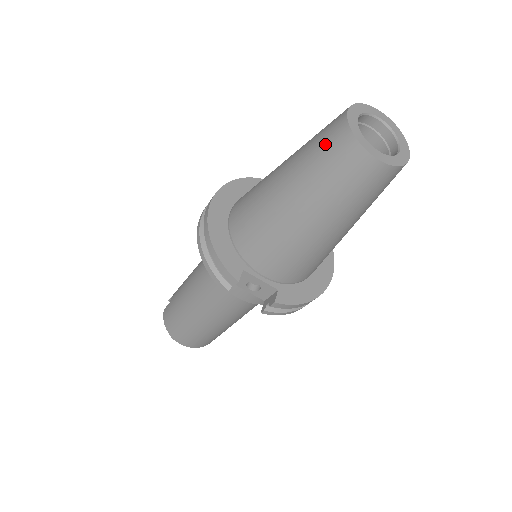
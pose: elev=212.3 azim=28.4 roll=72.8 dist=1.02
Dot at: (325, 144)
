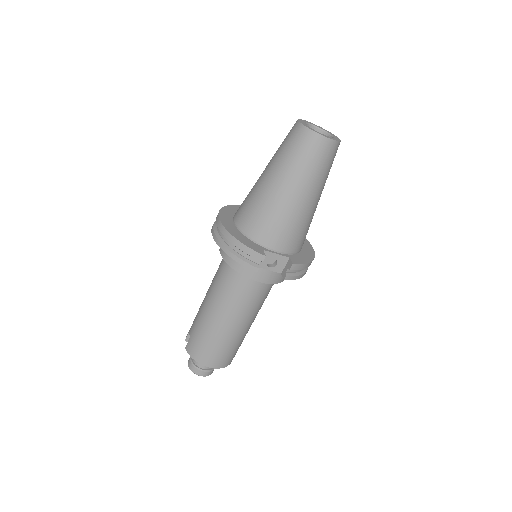
Dot at: (293, 143)
